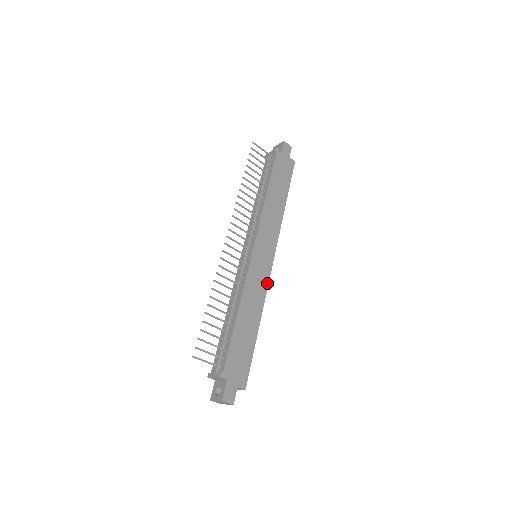
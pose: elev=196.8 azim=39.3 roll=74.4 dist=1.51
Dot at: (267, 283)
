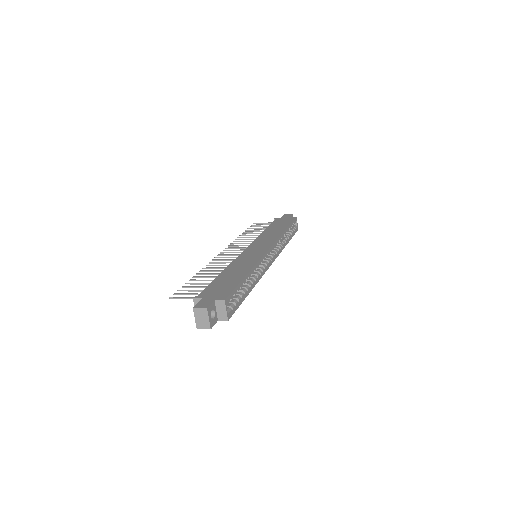
Dot at: (261, 257)
